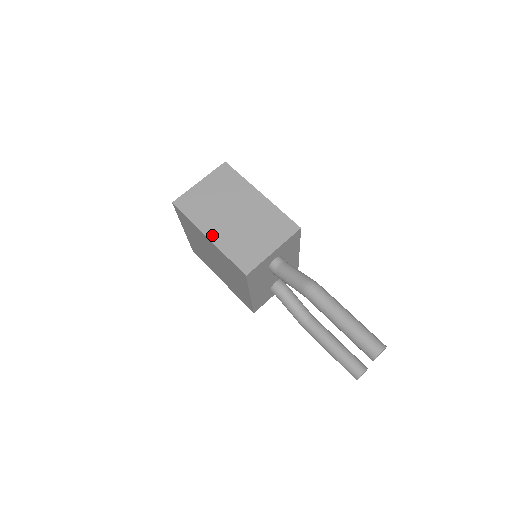
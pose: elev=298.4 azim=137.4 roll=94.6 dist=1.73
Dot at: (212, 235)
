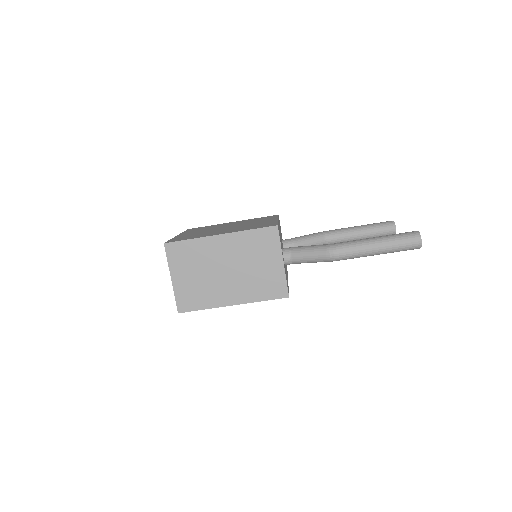
Dot at: (233, 301)
